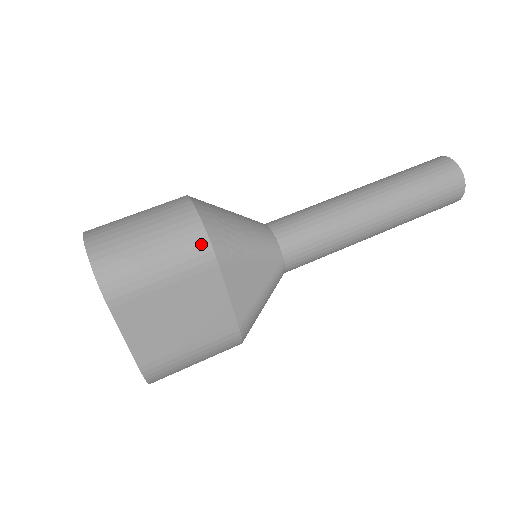
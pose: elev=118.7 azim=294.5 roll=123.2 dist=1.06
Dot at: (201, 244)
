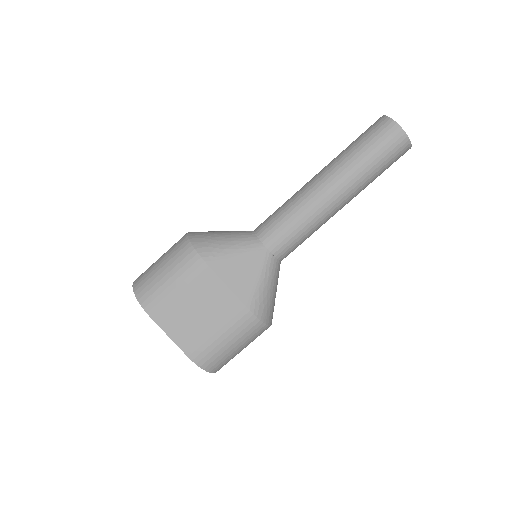
Dot at: (192, 256)
